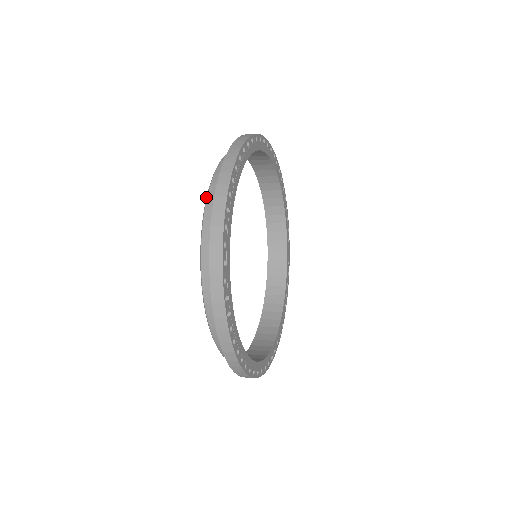
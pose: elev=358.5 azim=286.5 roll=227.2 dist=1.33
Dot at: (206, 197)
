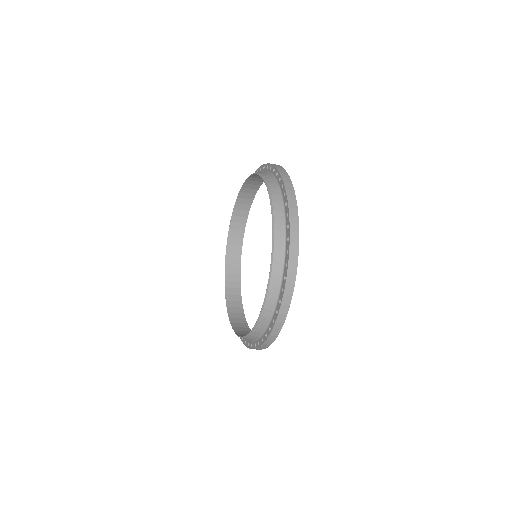
Dot at: (270, 271)
